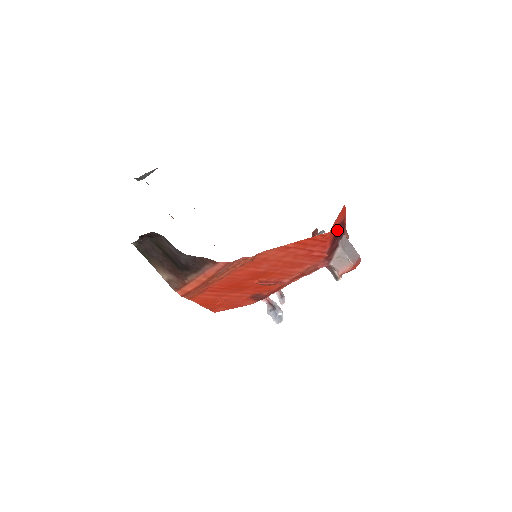
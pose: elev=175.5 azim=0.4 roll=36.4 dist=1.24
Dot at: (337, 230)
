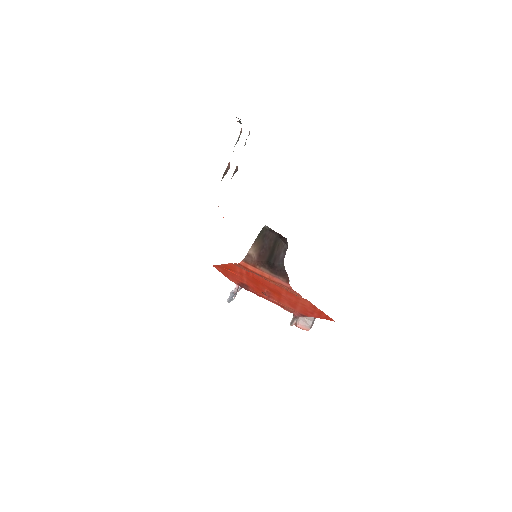
Dot at: occluded
